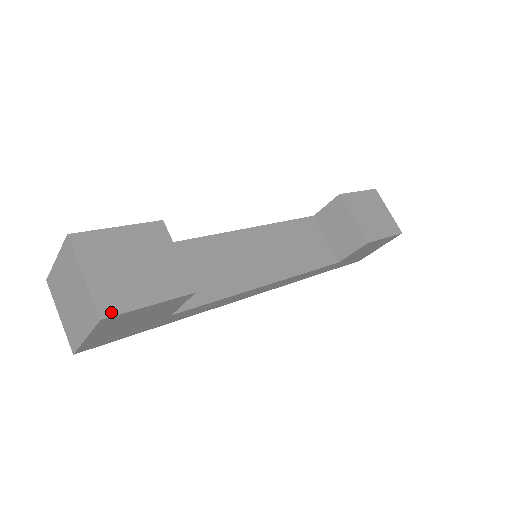
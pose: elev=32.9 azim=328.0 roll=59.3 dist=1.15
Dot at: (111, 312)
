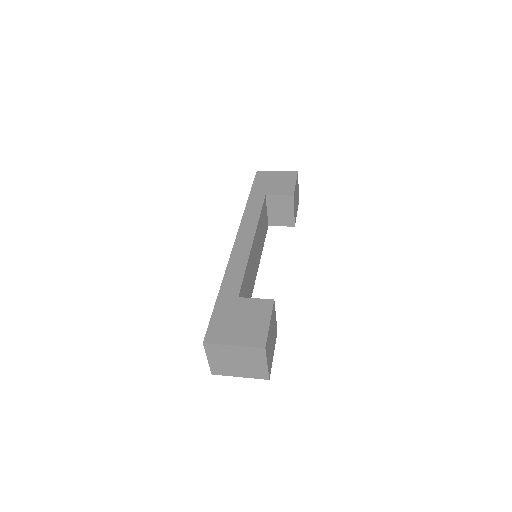
Dot at: (270, 373)
